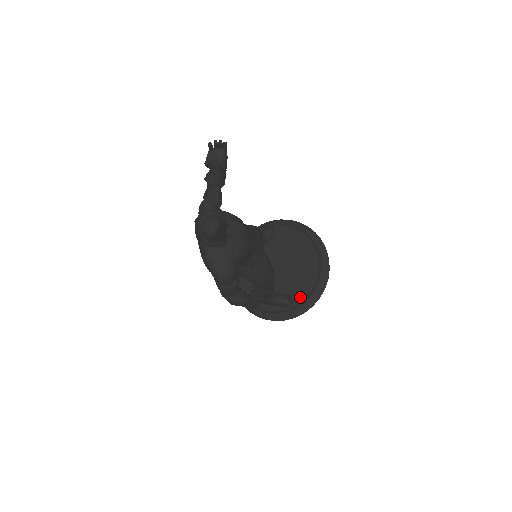
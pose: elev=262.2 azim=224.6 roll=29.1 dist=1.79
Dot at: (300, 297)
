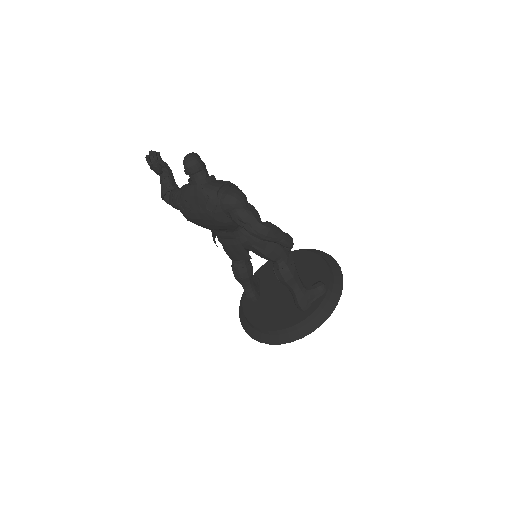
Dot at: (325, 277)
